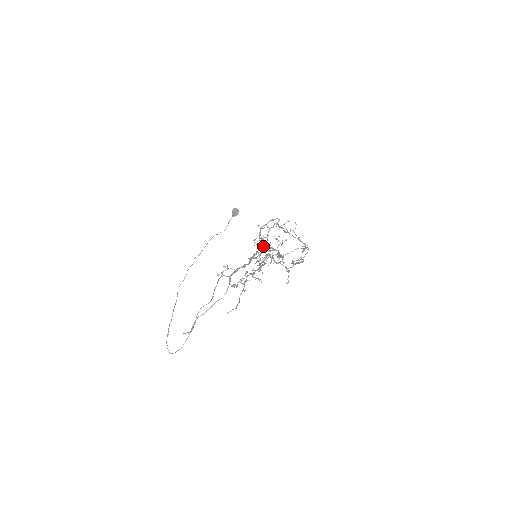
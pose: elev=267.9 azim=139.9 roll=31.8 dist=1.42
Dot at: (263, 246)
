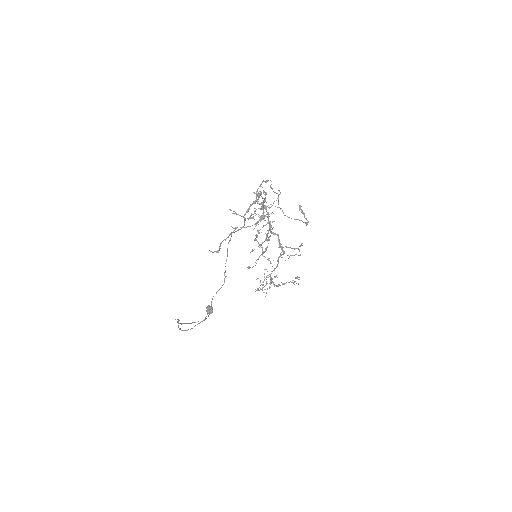
Dot at: (265, 200)
